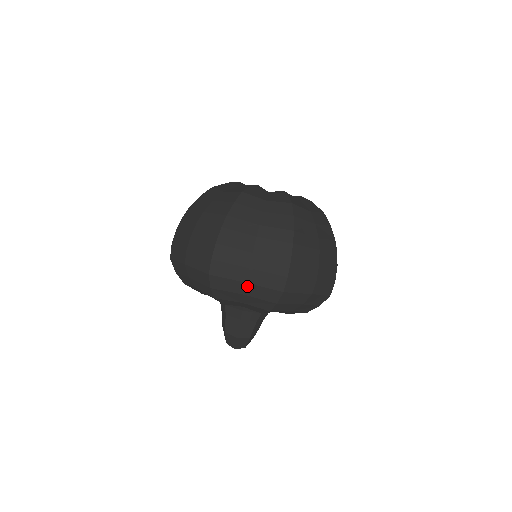
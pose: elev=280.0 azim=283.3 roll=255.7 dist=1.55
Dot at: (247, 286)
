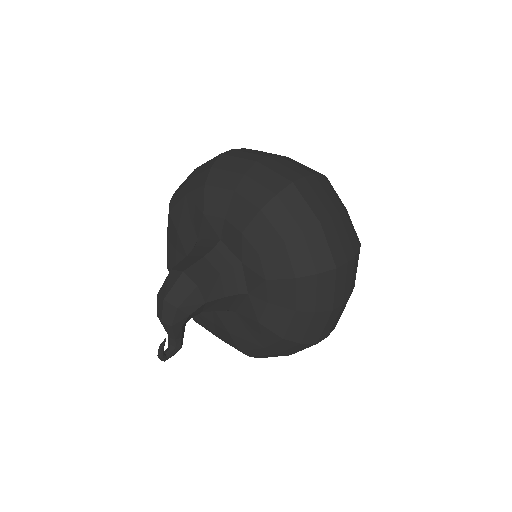
Dot at: (255, 166)
